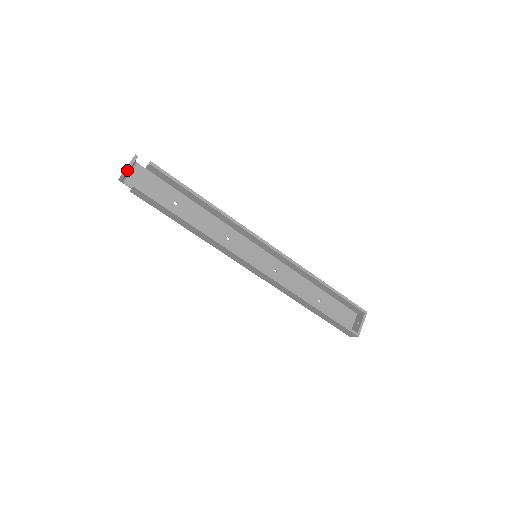
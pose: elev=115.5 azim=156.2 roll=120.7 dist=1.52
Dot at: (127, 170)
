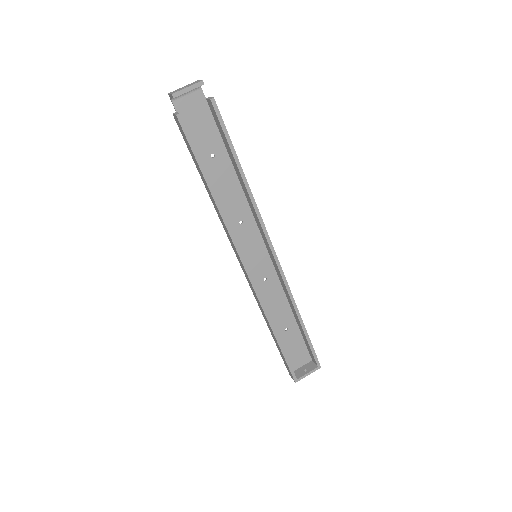
Dot at: (181, 93)
